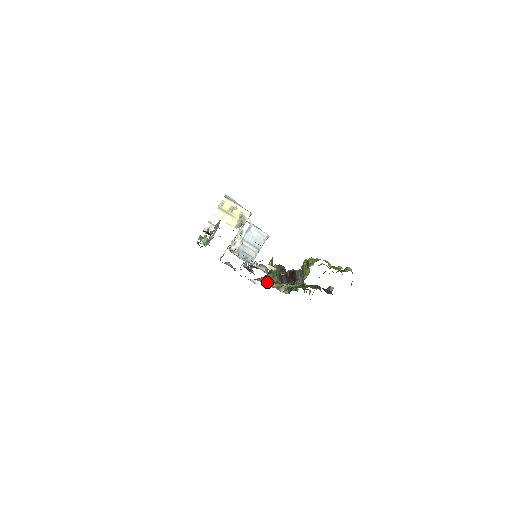
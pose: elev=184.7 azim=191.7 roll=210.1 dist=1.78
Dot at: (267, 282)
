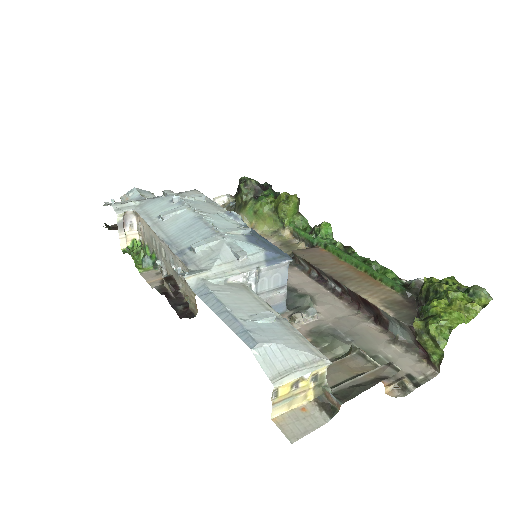
Dot at: (251, 224)
